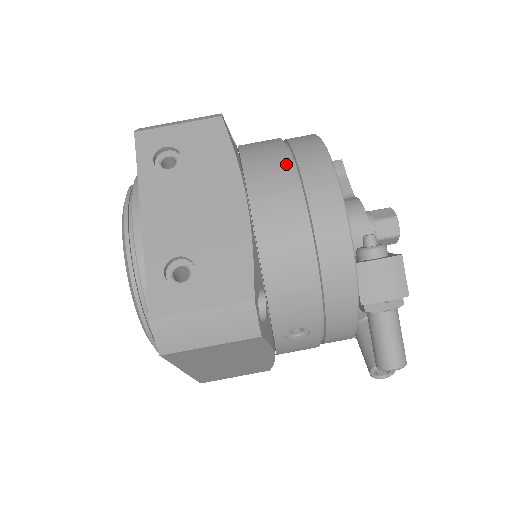
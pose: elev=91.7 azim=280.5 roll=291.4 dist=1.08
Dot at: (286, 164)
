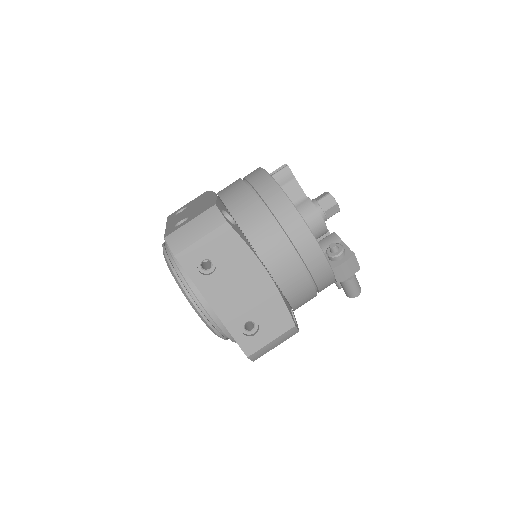
Dot at: (280, 238)
